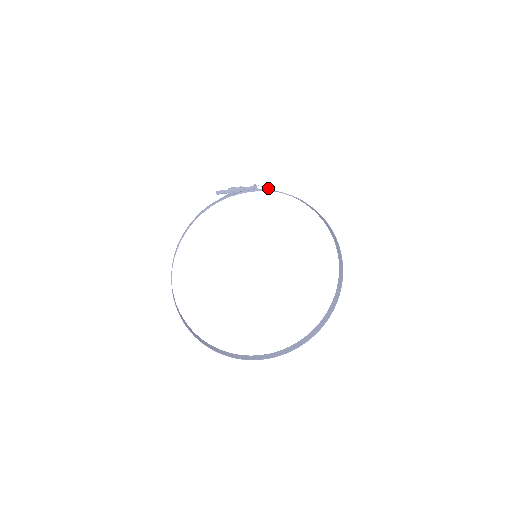
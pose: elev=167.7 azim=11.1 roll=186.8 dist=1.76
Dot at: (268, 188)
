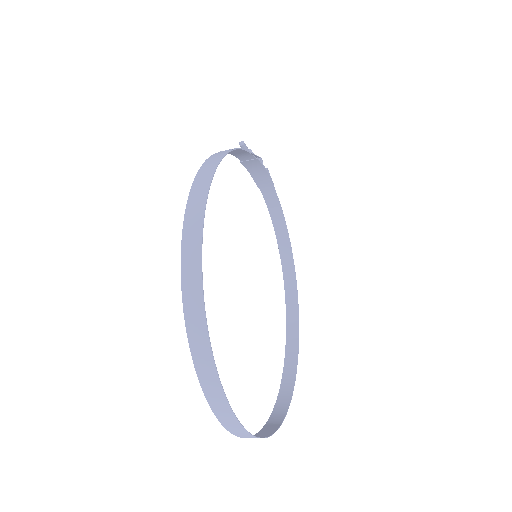
Dot at: (272, 181)
